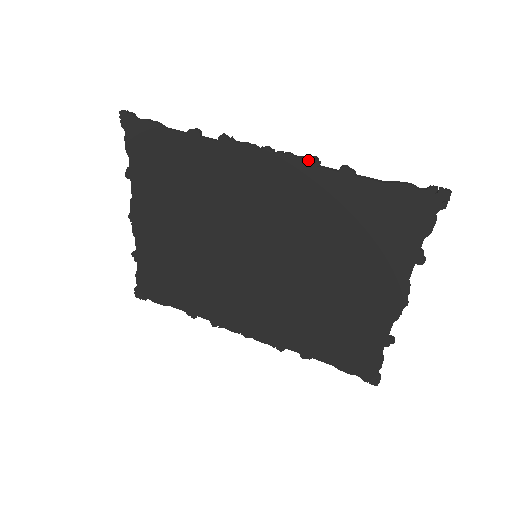
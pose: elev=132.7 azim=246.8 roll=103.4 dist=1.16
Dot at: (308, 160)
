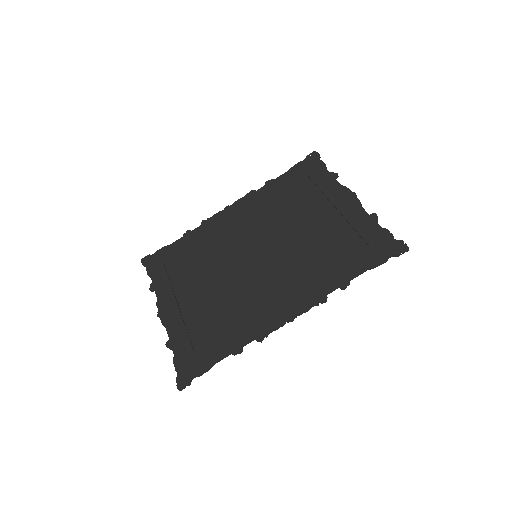
Dot at: occluded
